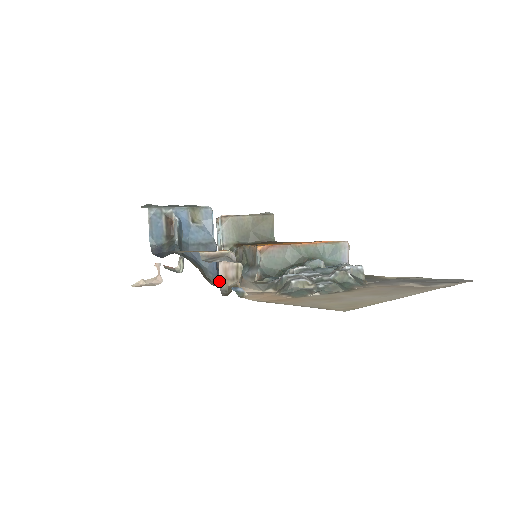
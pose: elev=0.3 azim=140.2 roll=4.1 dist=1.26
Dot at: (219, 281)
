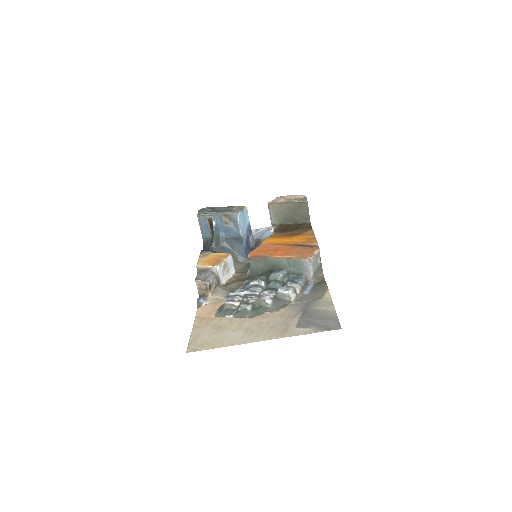
Dot at: (198, 290)
